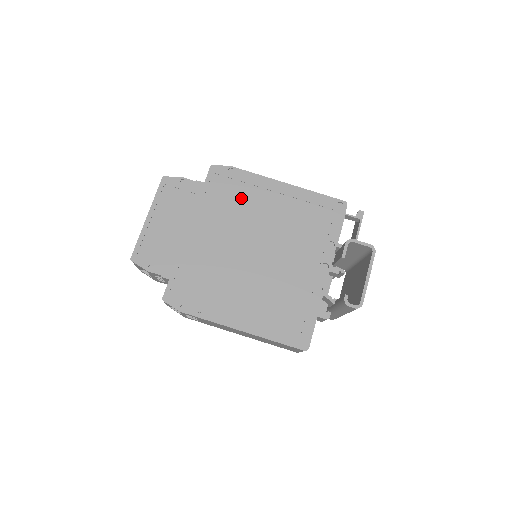
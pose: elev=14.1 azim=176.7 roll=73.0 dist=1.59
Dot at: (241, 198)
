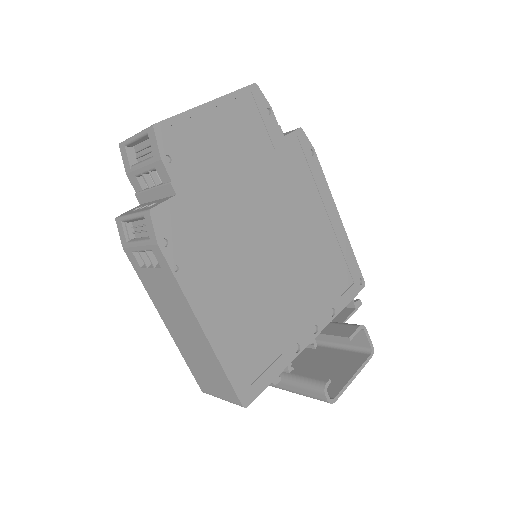
Dot at: (301, 188)
